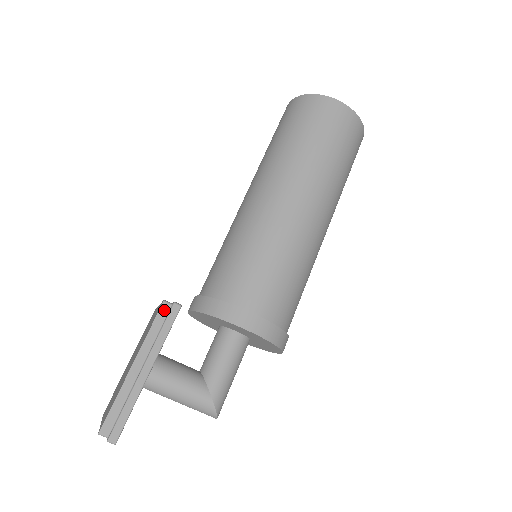
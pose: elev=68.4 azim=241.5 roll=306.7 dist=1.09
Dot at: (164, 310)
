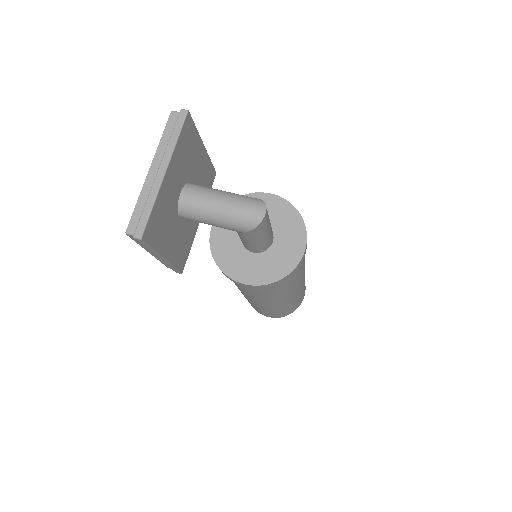
Dot at: occluded
